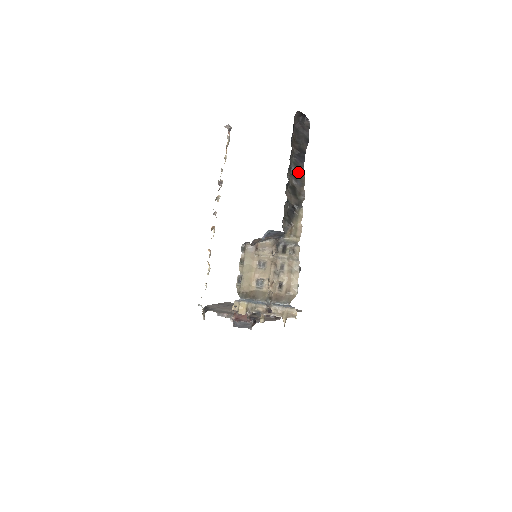
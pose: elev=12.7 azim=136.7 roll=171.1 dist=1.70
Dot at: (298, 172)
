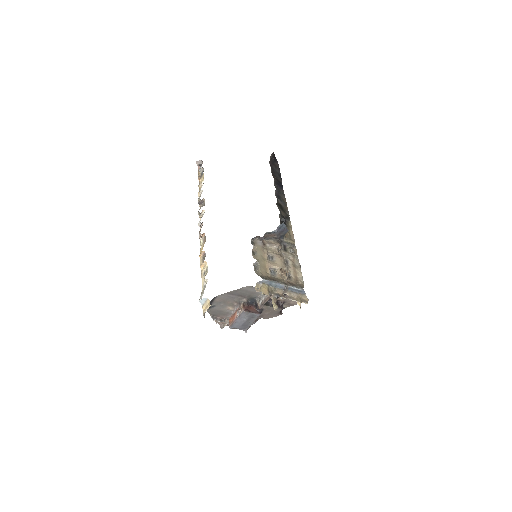
Dot at: (280, 195)
